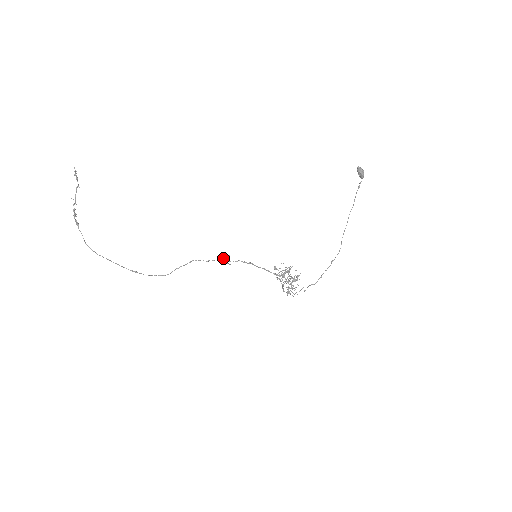
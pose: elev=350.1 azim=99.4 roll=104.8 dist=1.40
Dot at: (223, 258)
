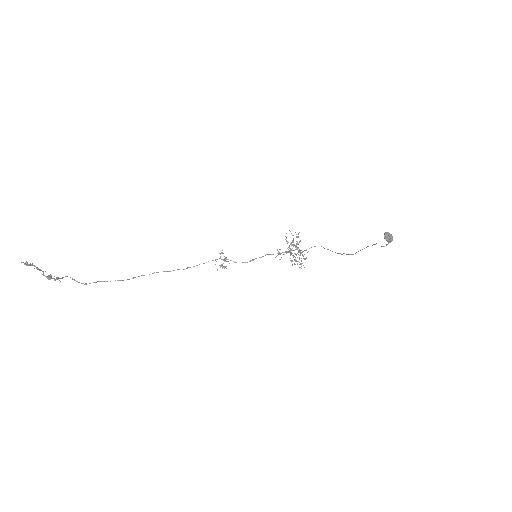
Dot at: (219, 265)
